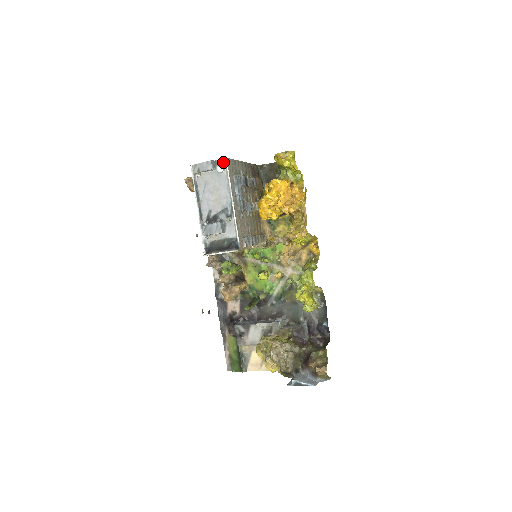
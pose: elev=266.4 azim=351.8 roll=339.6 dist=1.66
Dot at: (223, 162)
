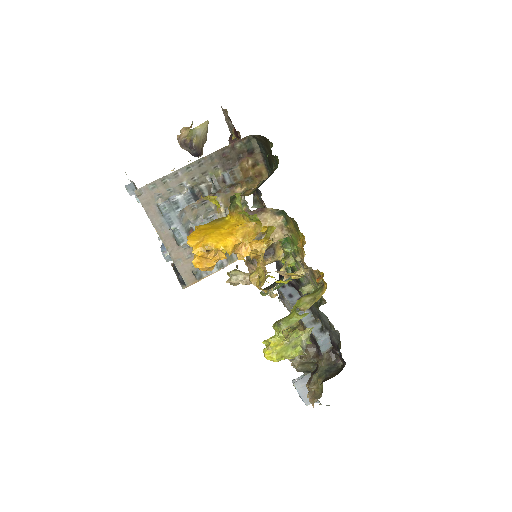
Dot at: (137, 191)
